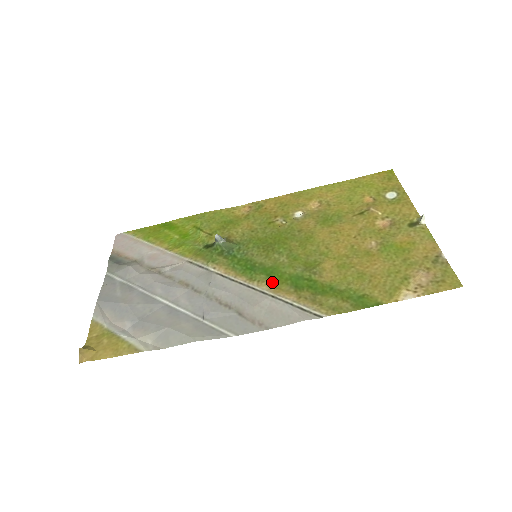
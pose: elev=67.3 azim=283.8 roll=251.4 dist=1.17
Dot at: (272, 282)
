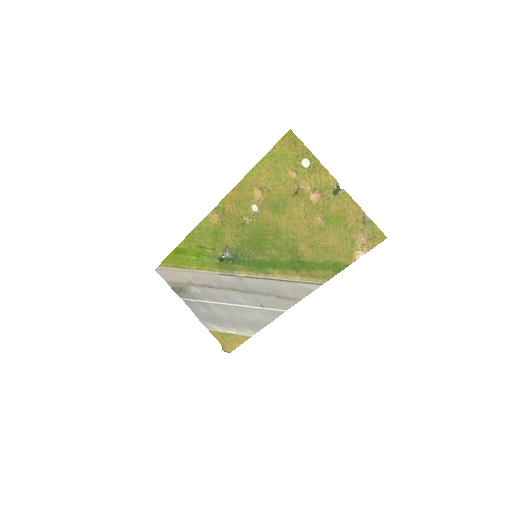
Dot at: (280, 271)
